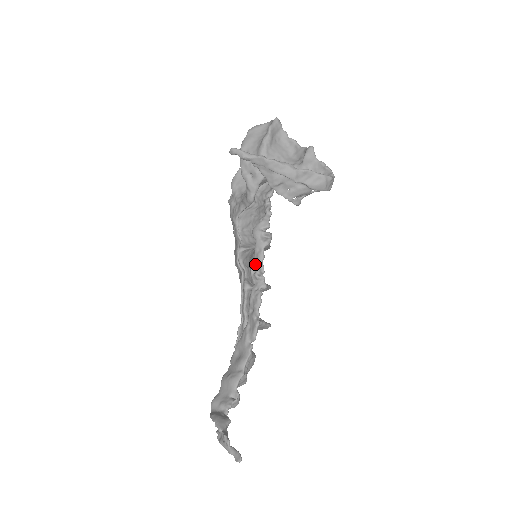
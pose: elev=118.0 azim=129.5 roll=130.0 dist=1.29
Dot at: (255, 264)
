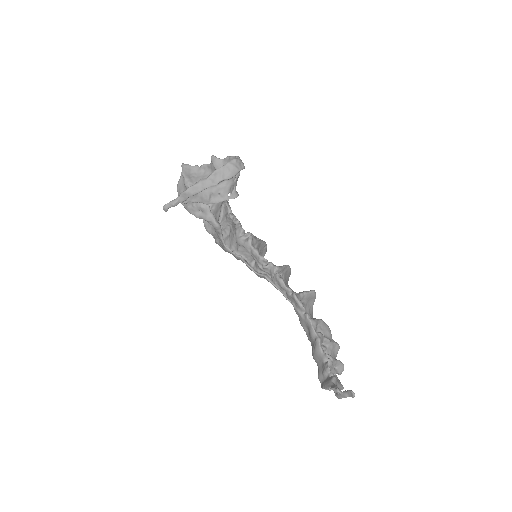
Dot at: (257, 261)
